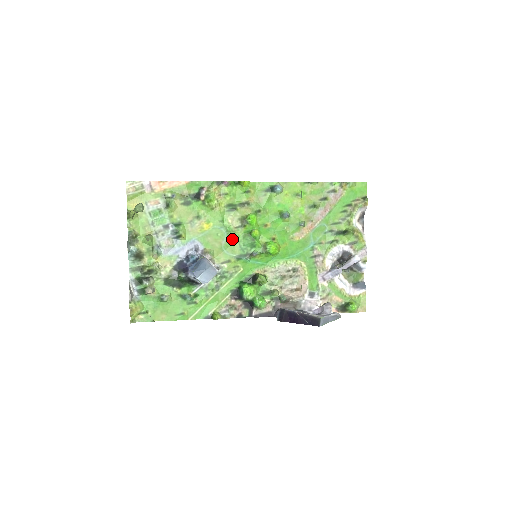
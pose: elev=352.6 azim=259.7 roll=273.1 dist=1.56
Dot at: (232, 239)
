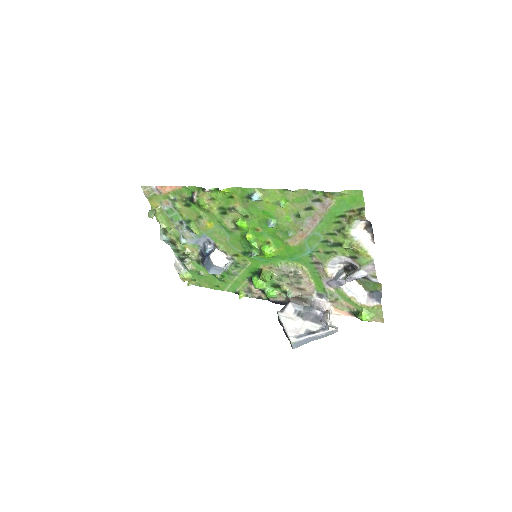
Dot at: (234, 237)
